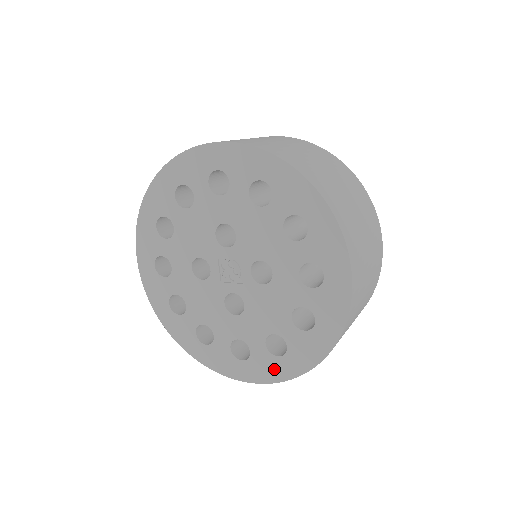
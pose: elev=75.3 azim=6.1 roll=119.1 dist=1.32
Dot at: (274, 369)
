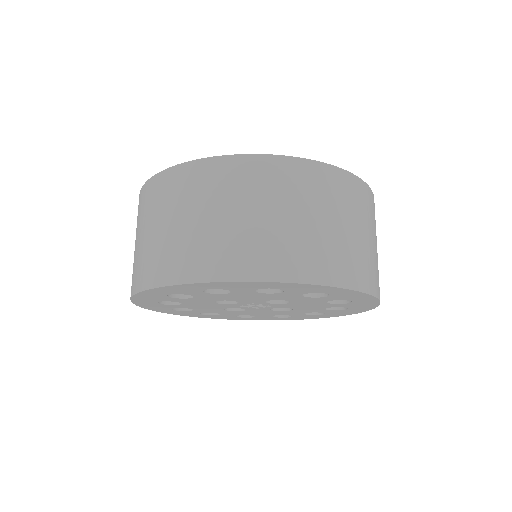
Dot at: (350, 312)
